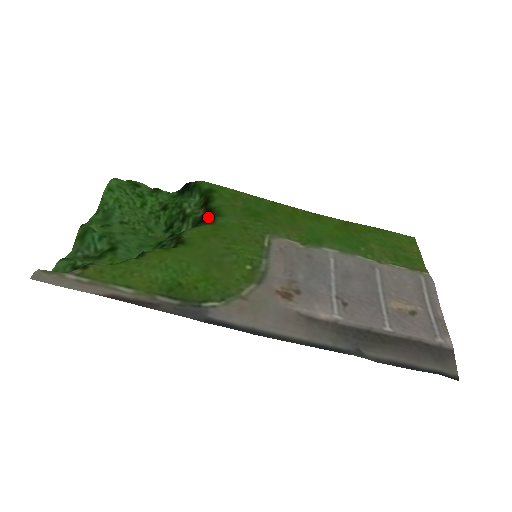
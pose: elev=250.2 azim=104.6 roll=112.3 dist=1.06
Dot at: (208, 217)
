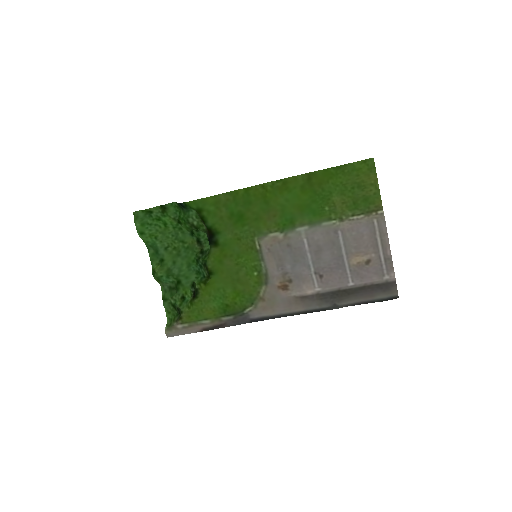
Dot at: (212, 237)
